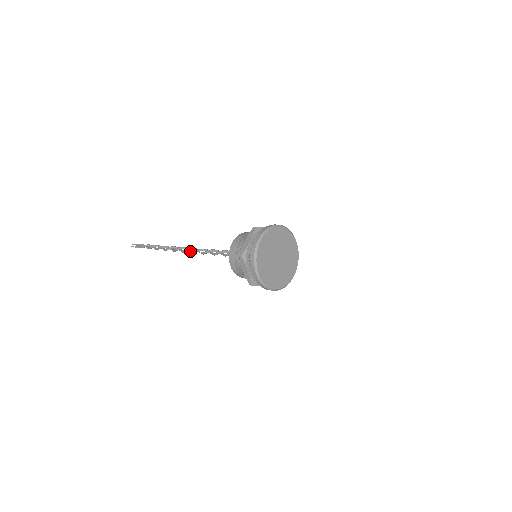
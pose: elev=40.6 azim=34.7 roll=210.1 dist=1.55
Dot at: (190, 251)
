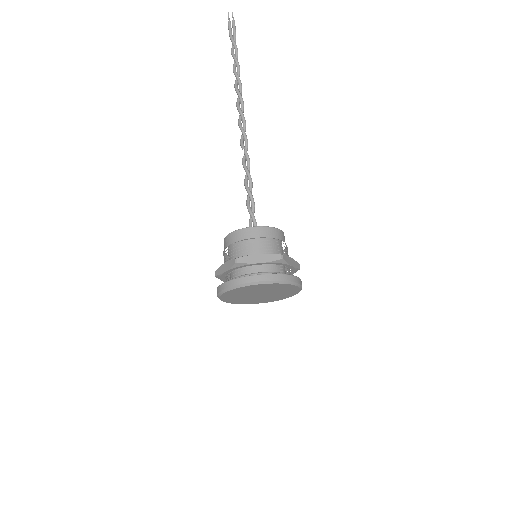
Dot at: (242, 134)
